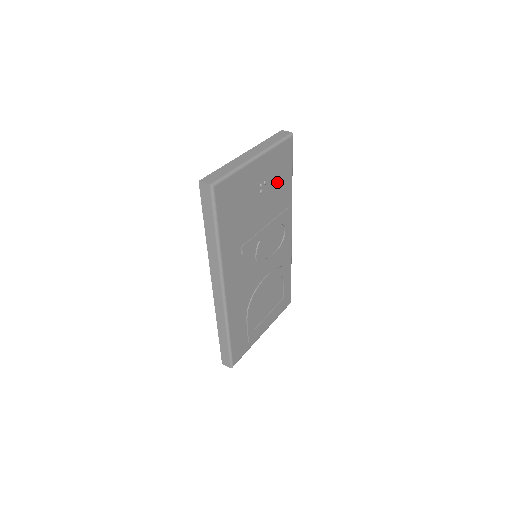
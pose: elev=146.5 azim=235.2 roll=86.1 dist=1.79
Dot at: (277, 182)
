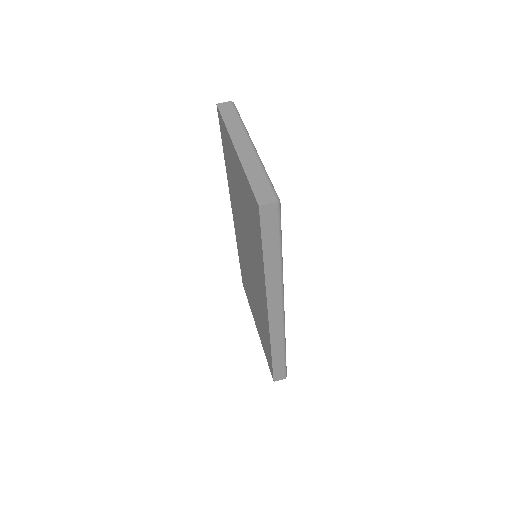
Dot at: occluded
